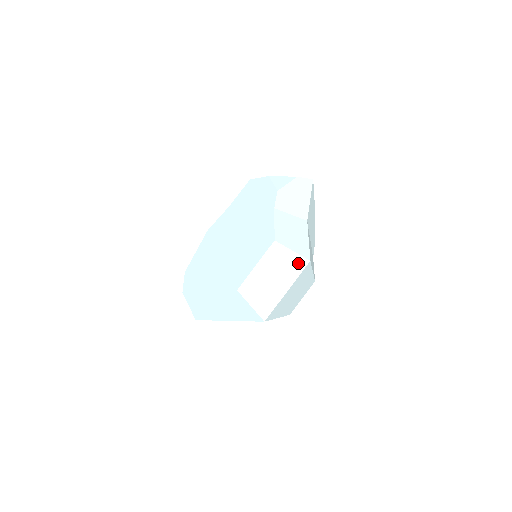
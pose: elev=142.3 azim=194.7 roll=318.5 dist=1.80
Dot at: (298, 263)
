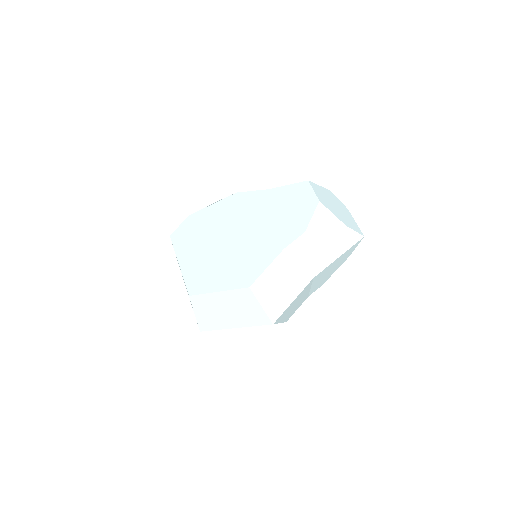
Dot at: (260, 318)
